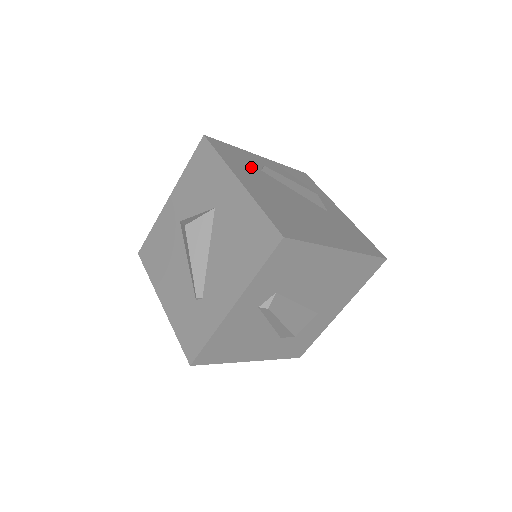
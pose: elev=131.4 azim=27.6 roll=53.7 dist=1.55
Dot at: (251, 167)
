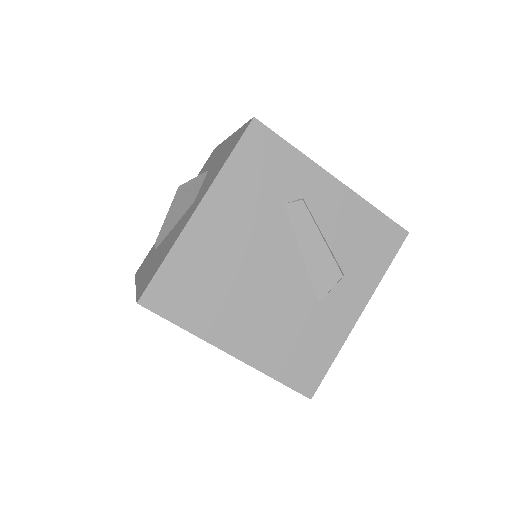
Dot at: (268, 194)
